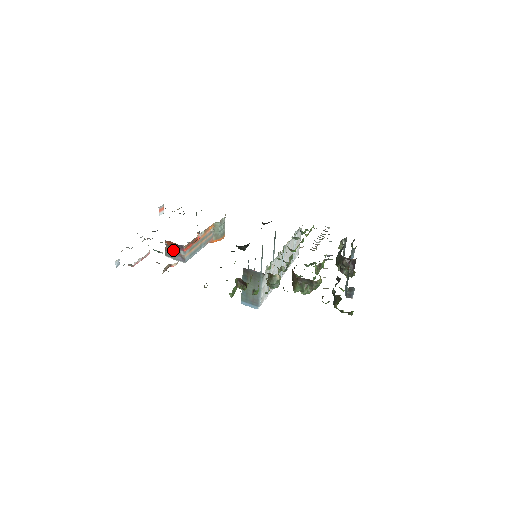
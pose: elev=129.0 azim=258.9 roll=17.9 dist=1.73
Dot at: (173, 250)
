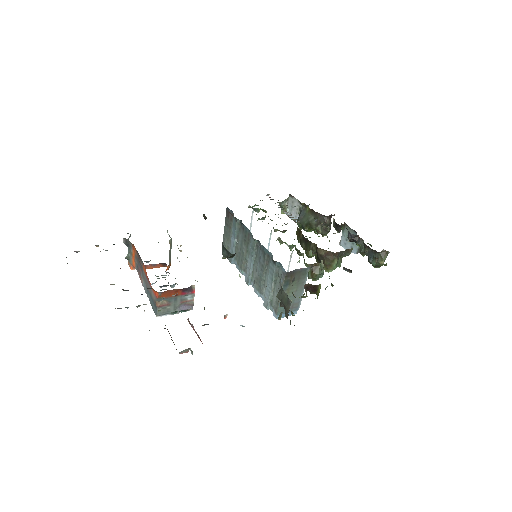
Dot at: (173, 301)
